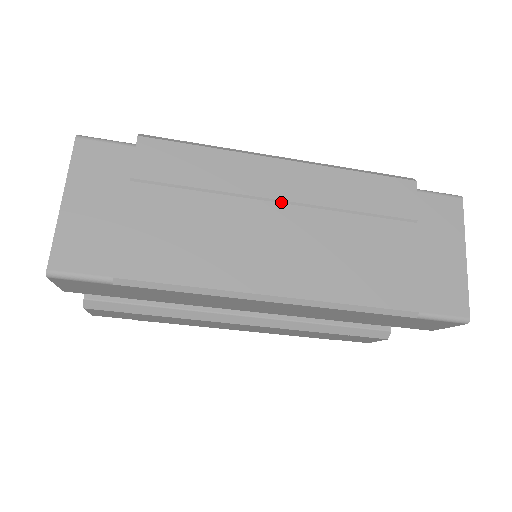
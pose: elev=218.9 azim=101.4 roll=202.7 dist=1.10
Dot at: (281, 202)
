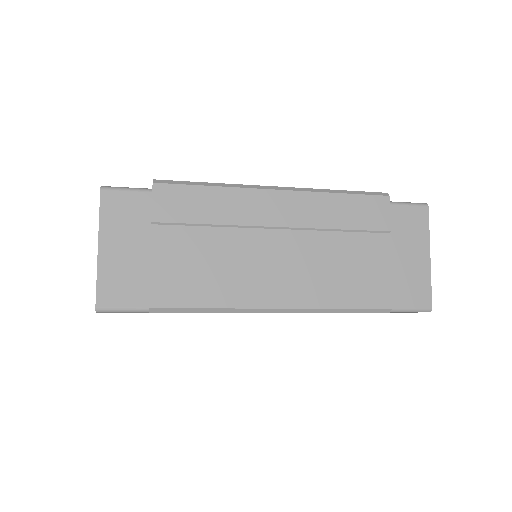
Dot at: (277, 228)
